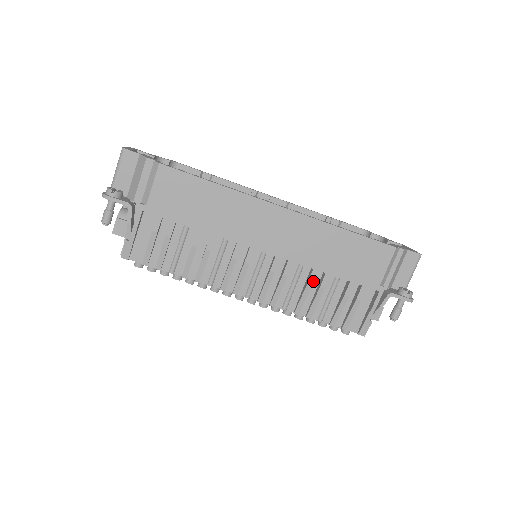
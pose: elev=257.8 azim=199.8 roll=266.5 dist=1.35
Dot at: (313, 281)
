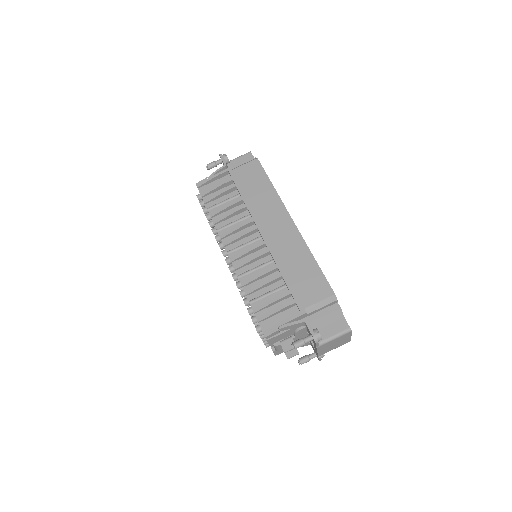
Dot at: (269, 271)
